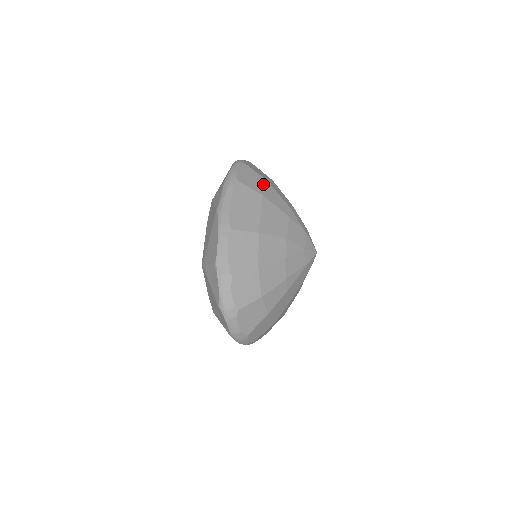
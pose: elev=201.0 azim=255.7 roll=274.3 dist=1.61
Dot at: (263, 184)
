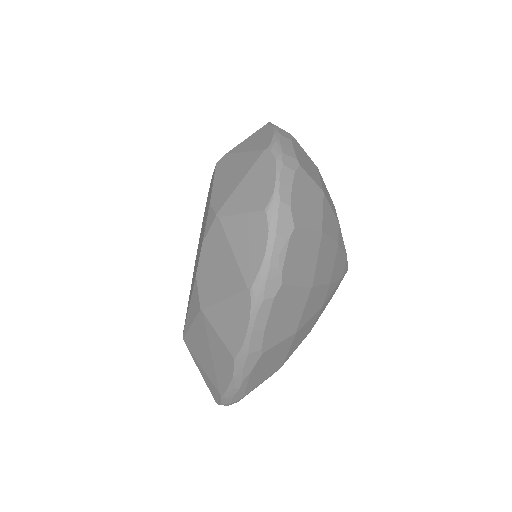
Dot at: occluded
